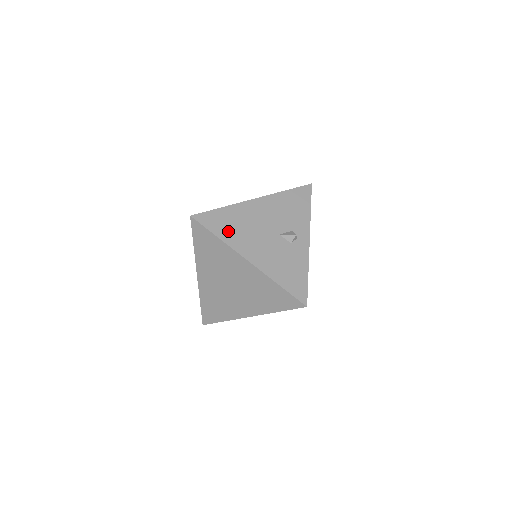
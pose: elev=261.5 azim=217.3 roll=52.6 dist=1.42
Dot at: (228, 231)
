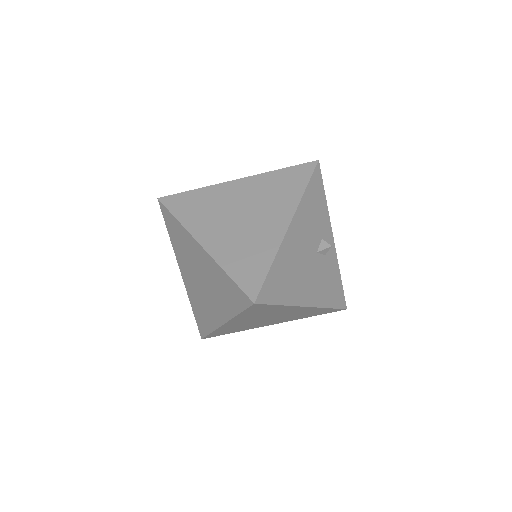
Dot at: (286, 289)
